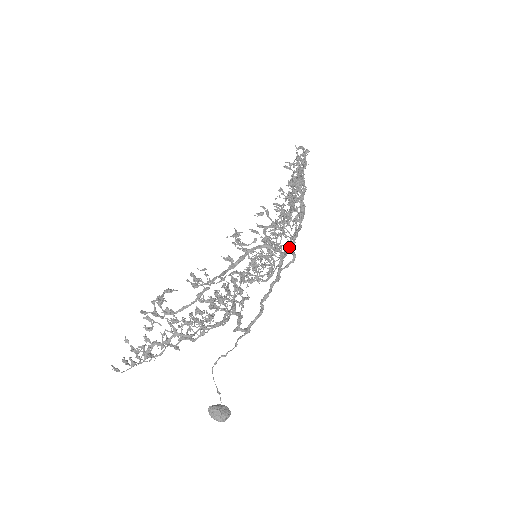
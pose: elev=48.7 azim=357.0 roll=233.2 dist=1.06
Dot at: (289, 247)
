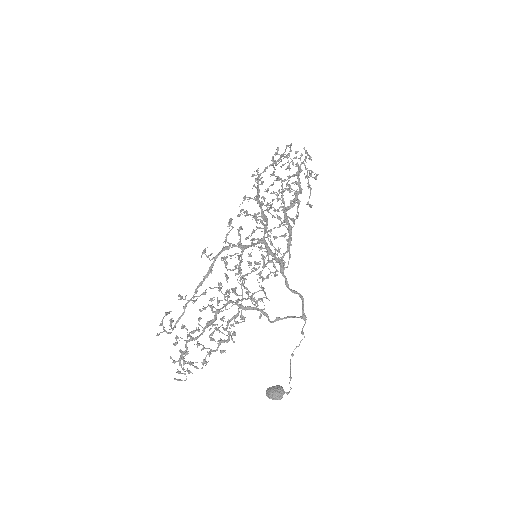
Dot at: (263, 236)
